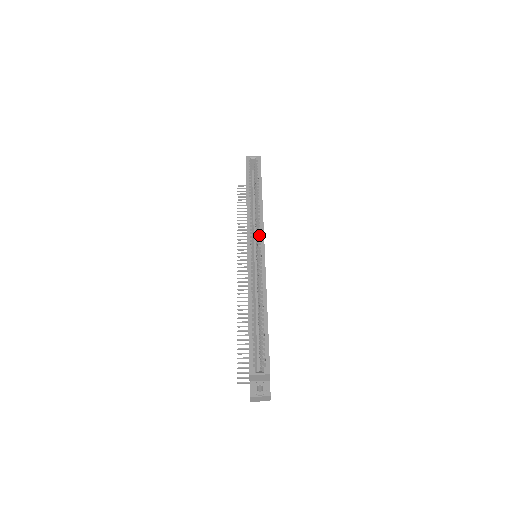
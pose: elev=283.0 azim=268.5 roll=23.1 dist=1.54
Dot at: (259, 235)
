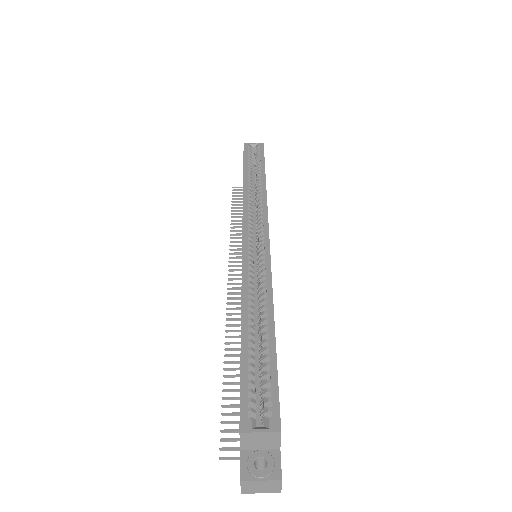
Dot at: (261, 223)
